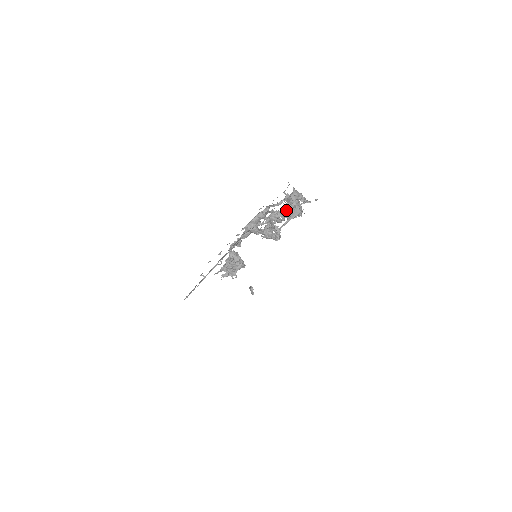
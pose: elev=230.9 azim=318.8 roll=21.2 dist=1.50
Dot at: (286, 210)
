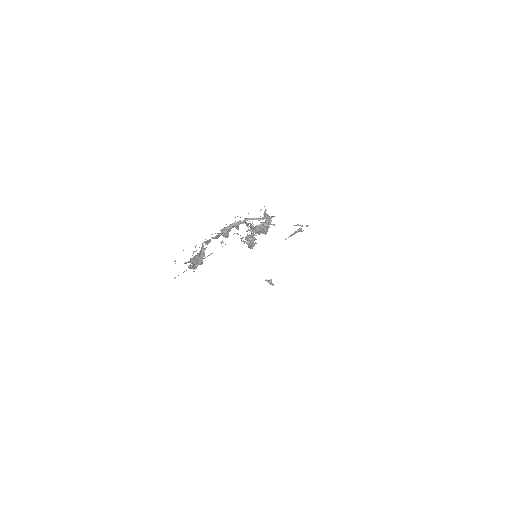
Dot at: occluded
